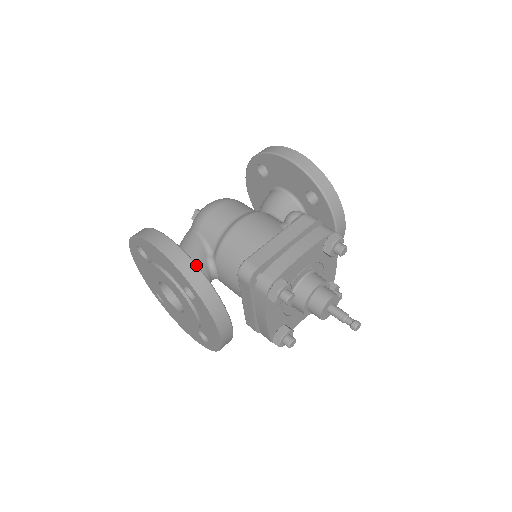
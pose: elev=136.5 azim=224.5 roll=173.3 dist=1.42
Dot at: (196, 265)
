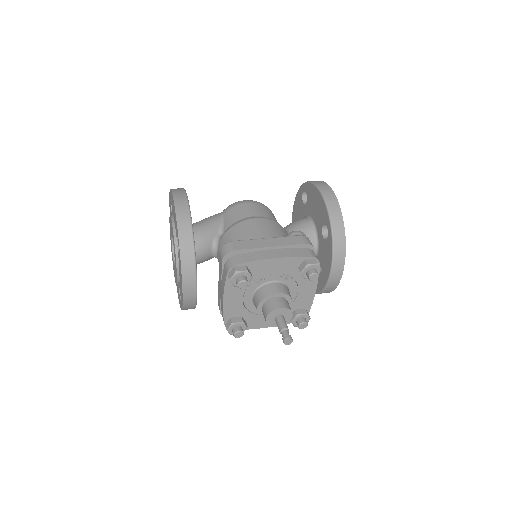
Dot at: (191, 224)
